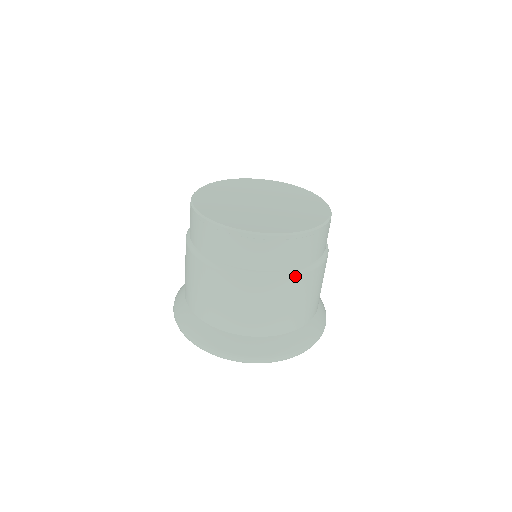
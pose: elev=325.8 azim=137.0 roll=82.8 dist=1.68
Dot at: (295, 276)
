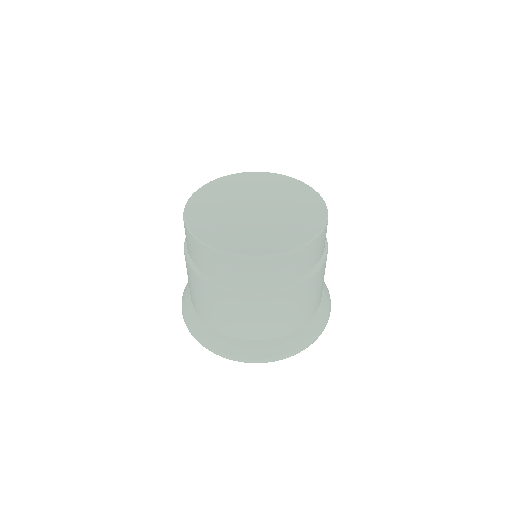
Dot at: occluded
